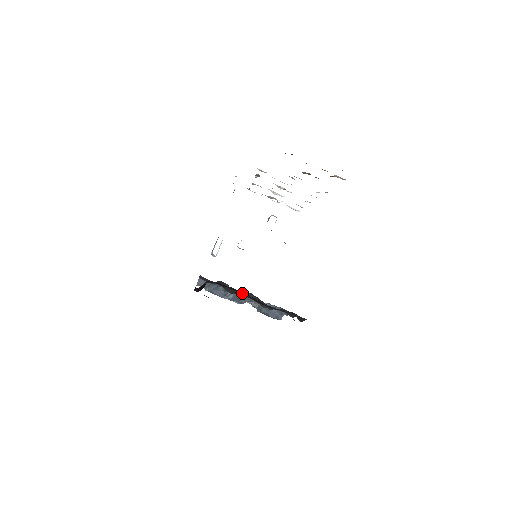
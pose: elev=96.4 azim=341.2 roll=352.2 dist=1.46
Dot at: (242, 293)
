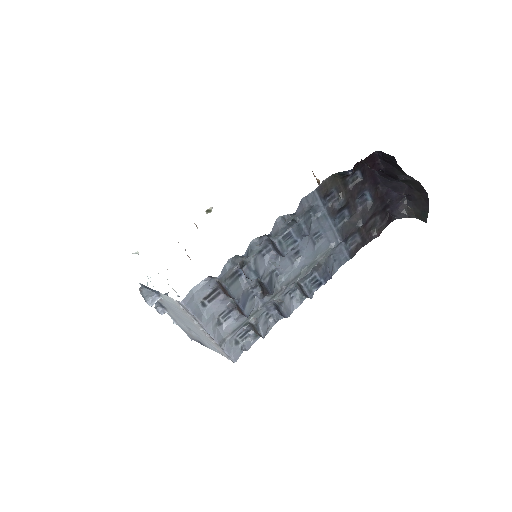
Dot at: (369, 185)
